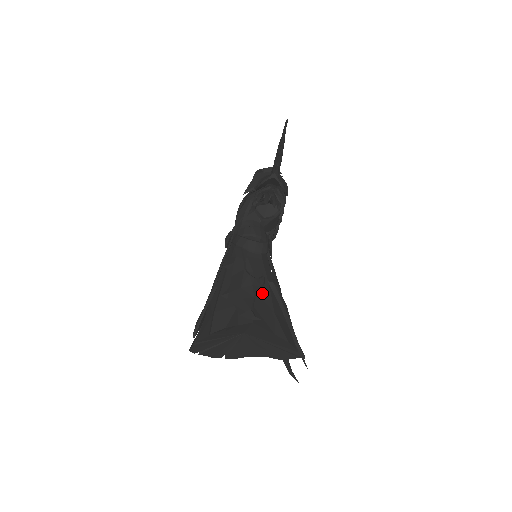
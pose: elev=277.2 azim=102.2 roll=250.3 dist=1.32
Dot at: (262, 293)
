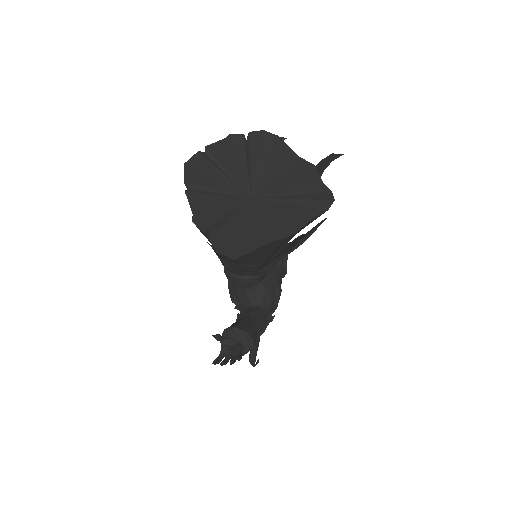
Dot at: occluded
